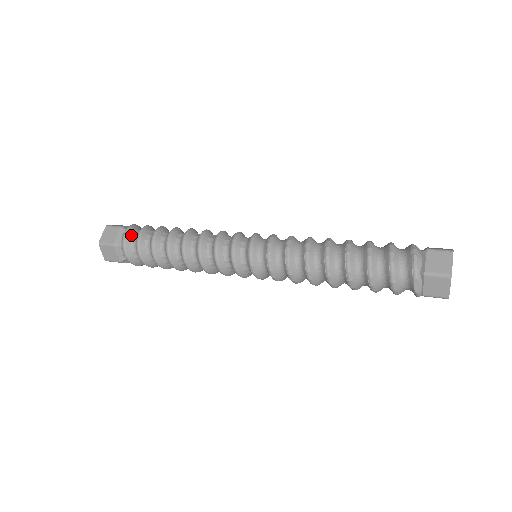
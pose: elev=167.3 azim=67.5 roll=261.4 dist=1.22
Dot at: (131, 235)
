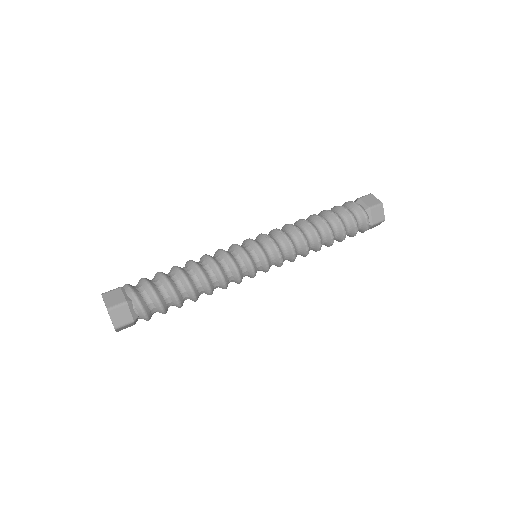
Dot at: (145, 303)
